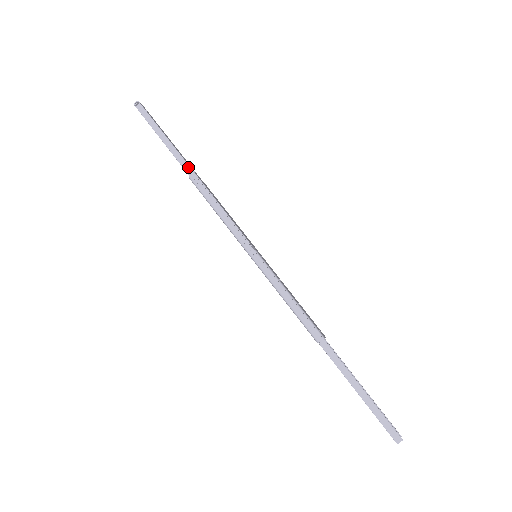
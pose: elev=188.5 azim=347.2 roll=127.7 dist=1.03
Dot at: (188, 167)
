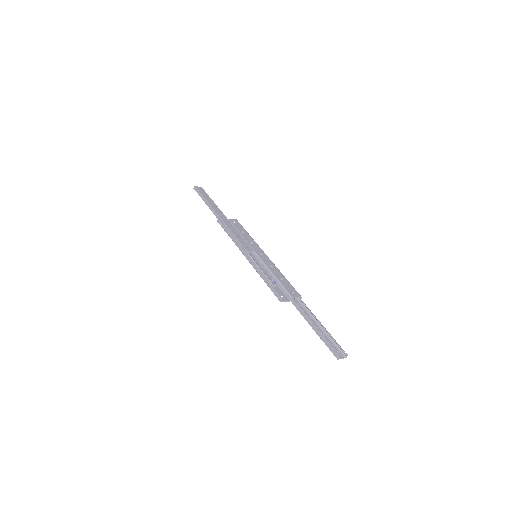
Dot at: (217, 215)
